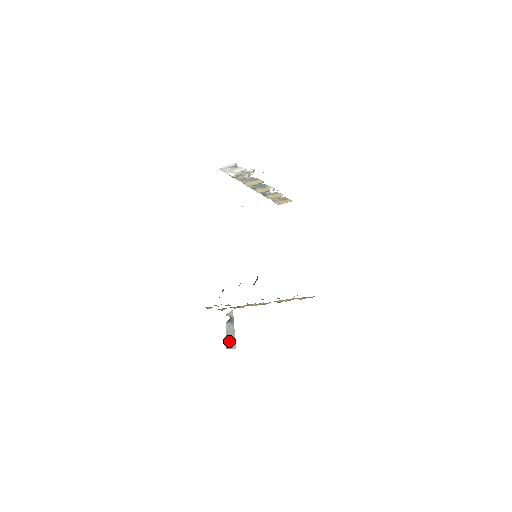
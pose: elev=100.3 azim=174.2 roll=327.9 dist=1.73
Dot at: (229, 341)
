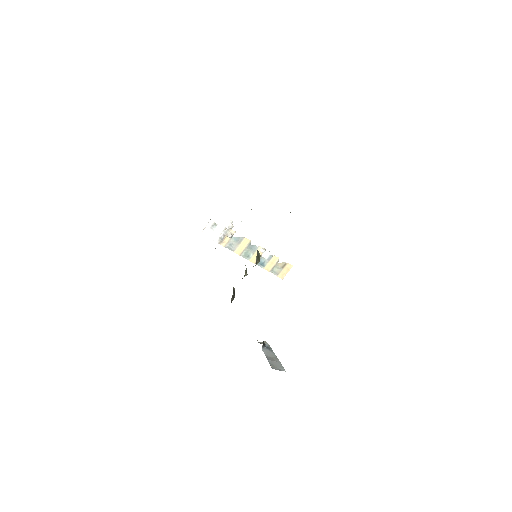
Dot at: (273, 364)
